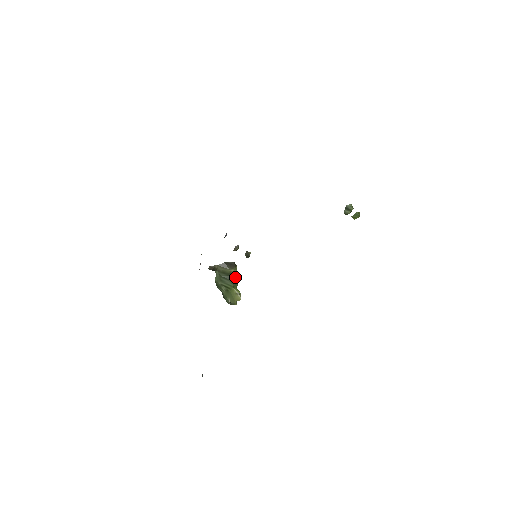
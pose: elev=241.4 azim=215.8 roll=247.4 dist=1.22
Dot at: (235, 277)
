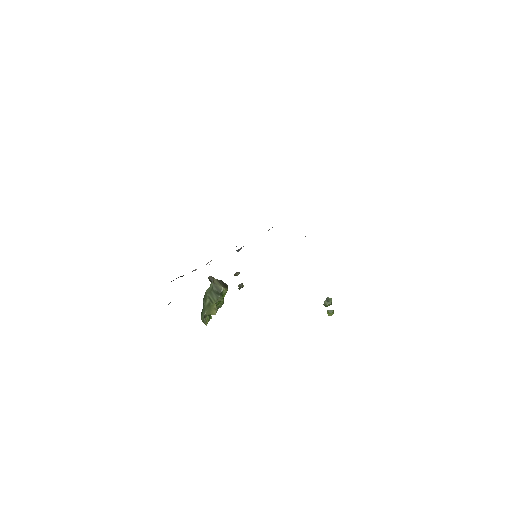
Dot at: (222, 296)
